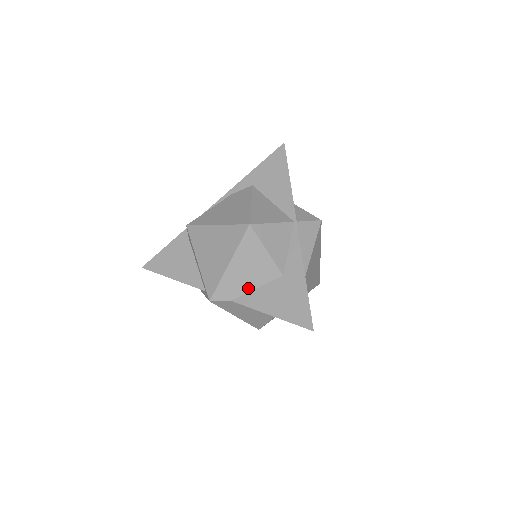
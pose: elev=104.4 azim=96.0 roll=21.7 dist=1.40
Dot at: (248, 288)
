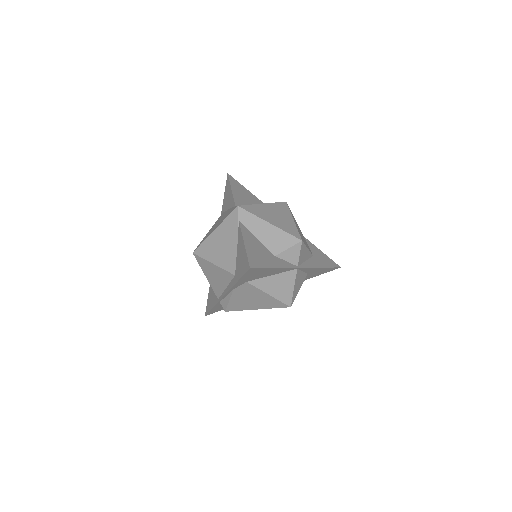
Dot at: occluded
